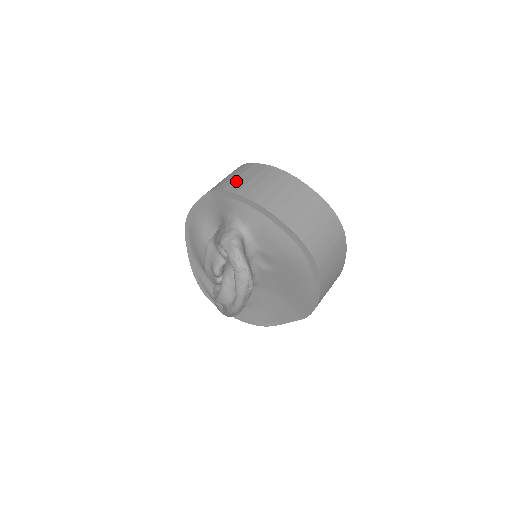
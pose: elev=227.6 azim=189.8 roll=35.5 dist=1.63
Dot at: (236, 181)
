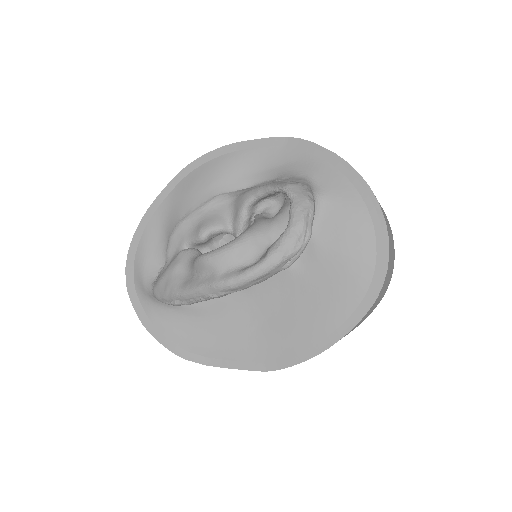
Dot at: occluded
